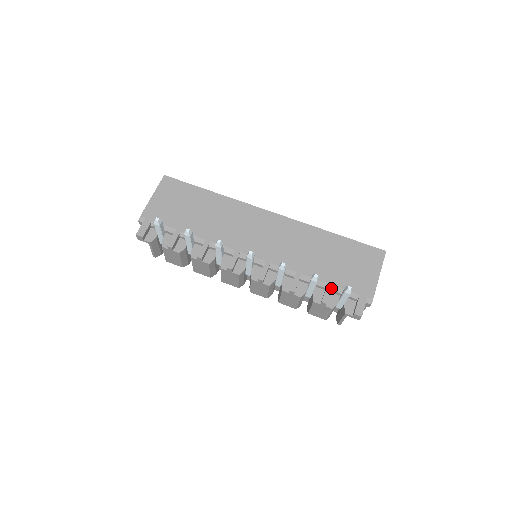
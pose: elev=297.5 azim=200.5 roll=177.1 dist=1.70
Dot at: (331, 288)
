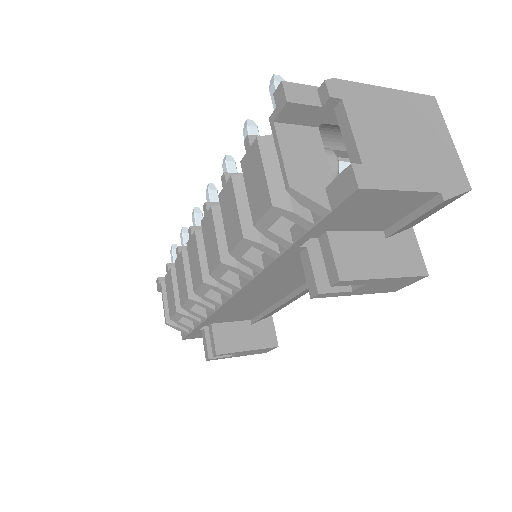
Dot at: occluded
